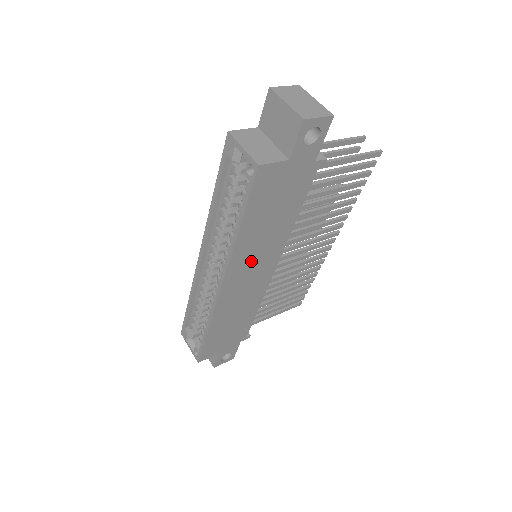
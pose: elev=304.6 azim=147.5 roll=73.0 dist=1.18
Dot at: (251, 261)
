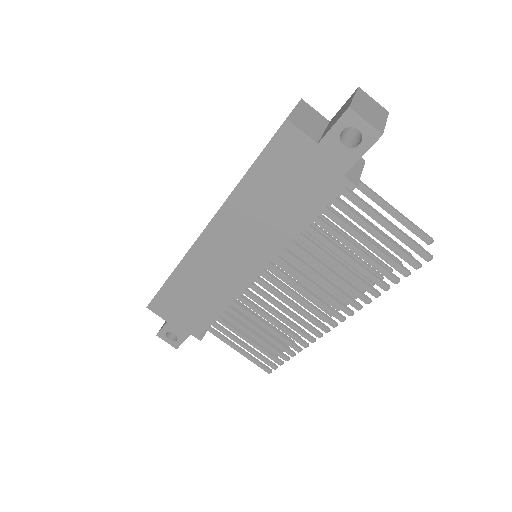
Dot at: (238, 235)
